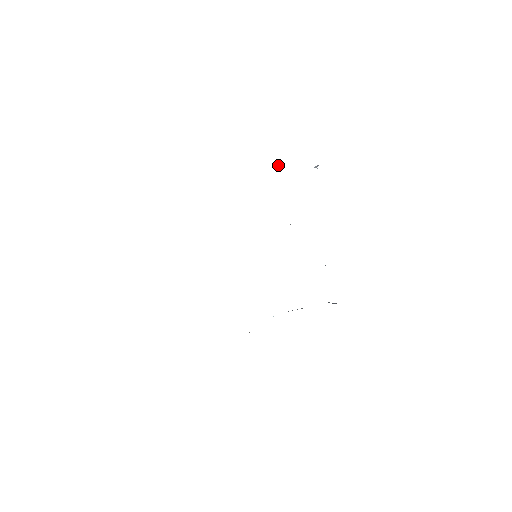
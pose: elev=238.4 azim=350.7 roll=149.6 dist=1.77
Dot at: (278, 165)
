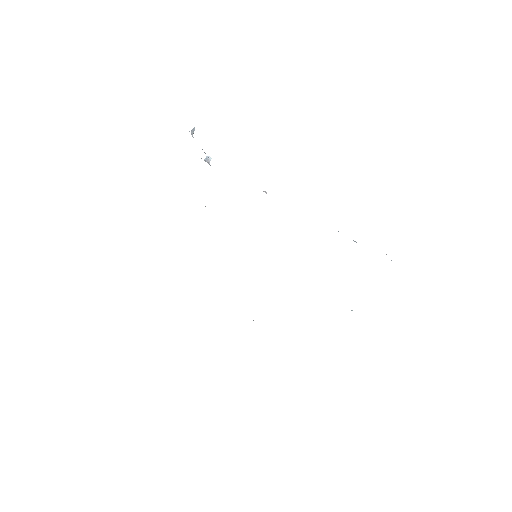
Dot at: (208, 159)
